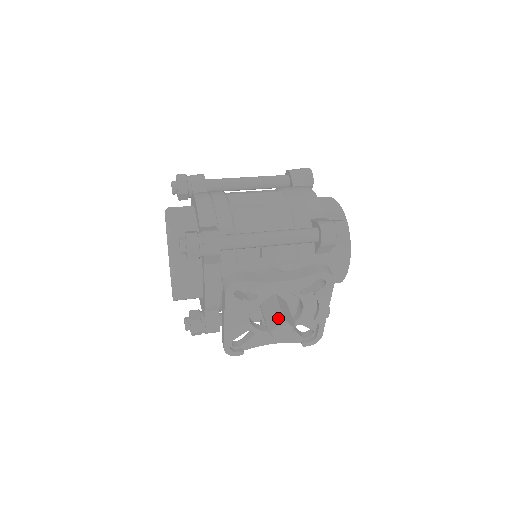
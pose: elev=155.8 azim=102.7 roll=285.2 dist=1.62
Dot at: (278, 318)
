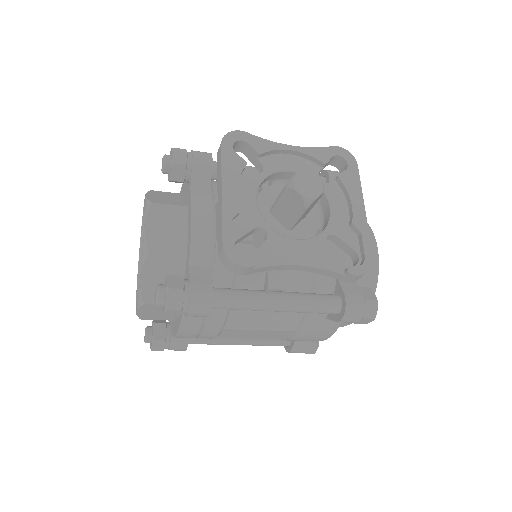
Dot at: occluded
